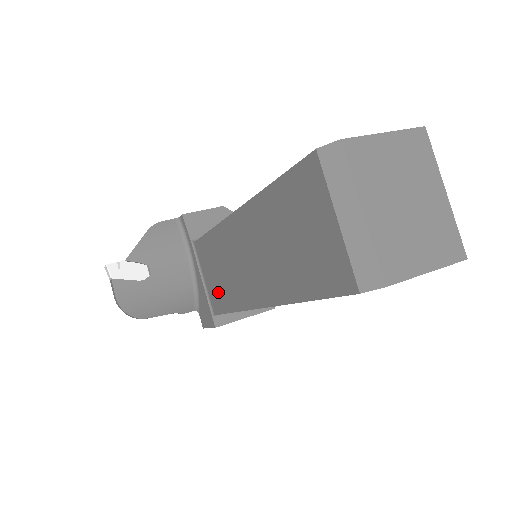
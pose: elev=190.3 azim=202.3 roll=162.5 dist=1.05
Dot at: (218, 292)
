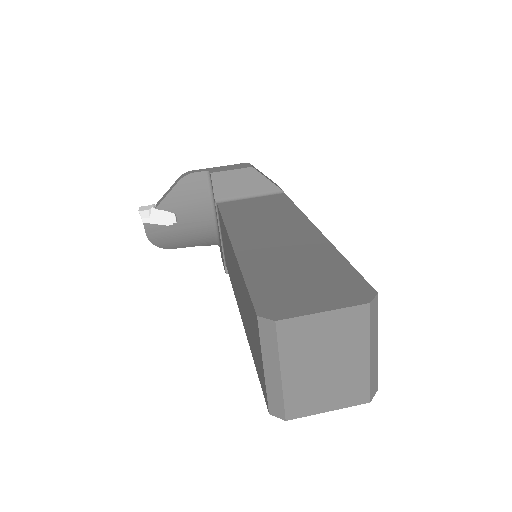
Dot at: occluded
